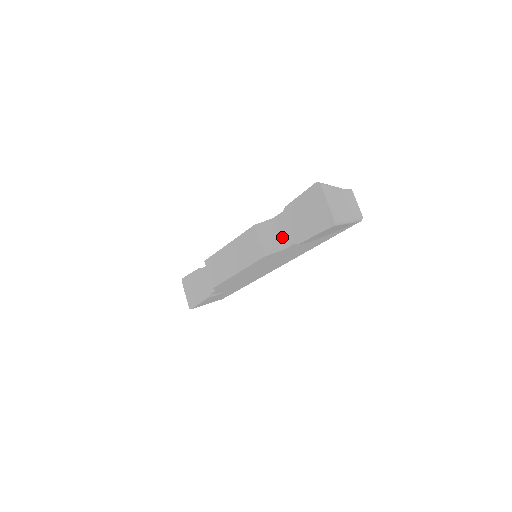
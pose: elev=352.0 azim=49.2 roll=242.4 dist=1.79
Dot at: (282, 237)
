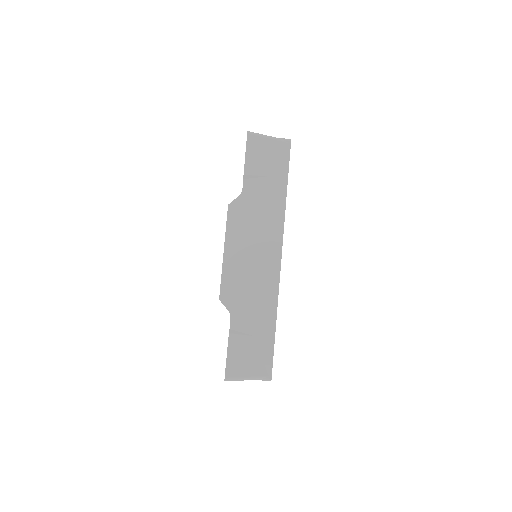
Dot at: occluded
